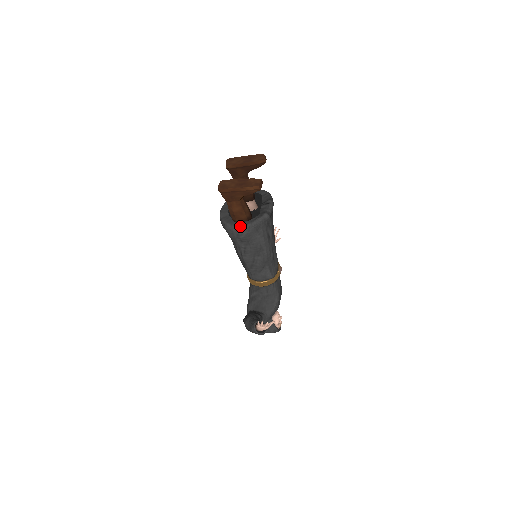
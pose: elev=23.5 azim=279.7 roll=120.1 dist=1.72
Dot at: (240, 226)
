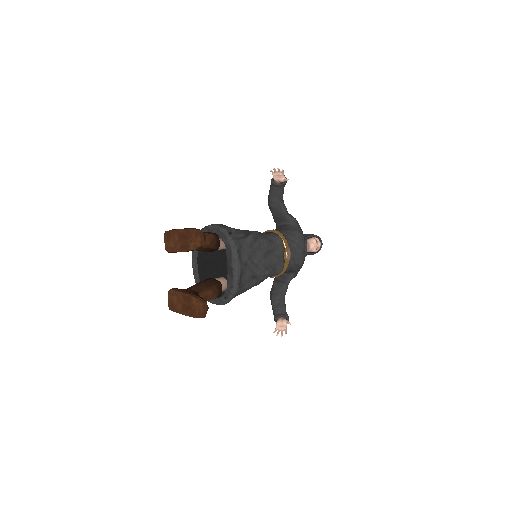
Dot at: occluded
